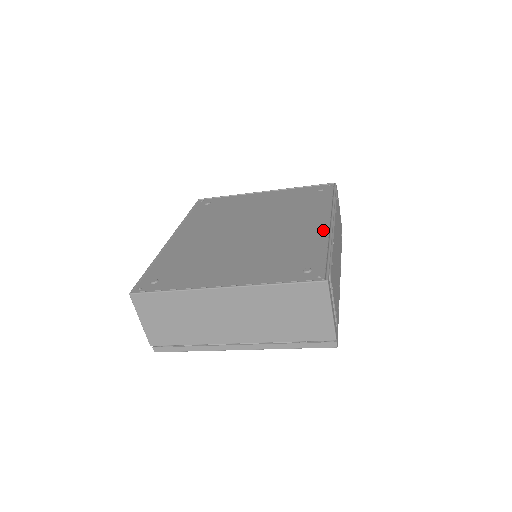
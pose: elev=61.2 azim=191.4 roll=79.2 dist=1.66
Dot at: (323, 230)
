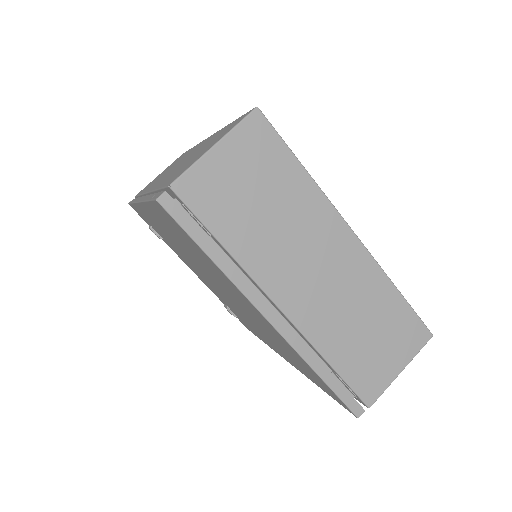
Dot at: occluded
